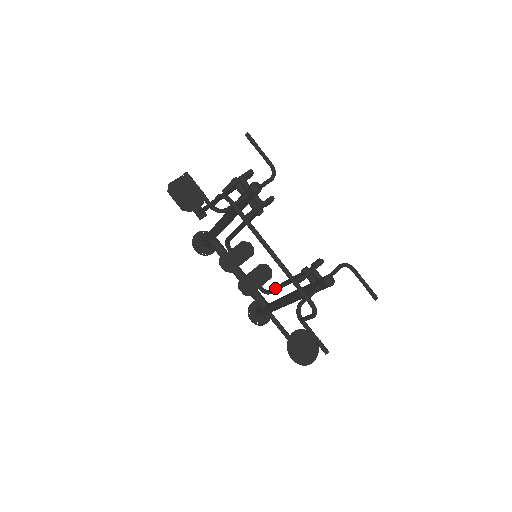
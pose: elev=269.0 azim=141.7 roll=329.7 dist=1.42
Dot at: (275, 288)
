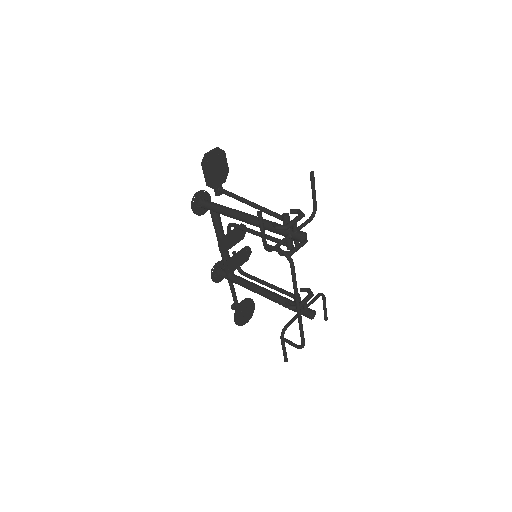
Dot at: (255, 280)
